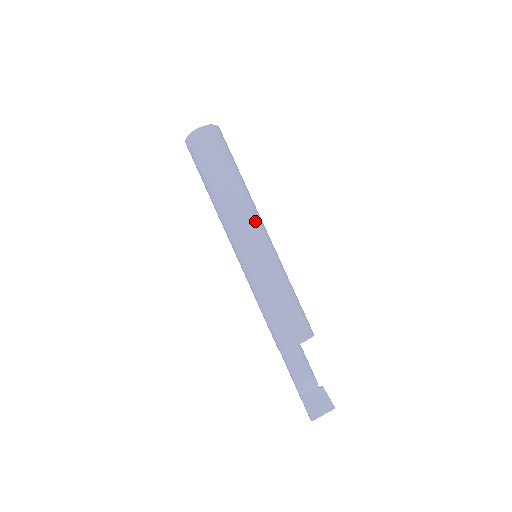
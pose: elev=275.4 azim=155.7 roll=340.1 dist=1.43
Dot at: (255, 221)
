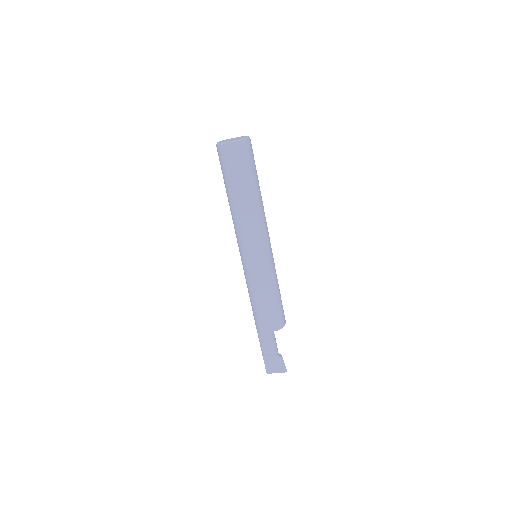
Dot at: (255, 236)
